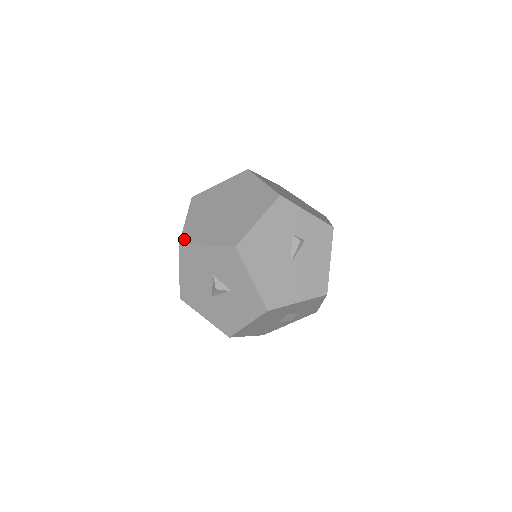
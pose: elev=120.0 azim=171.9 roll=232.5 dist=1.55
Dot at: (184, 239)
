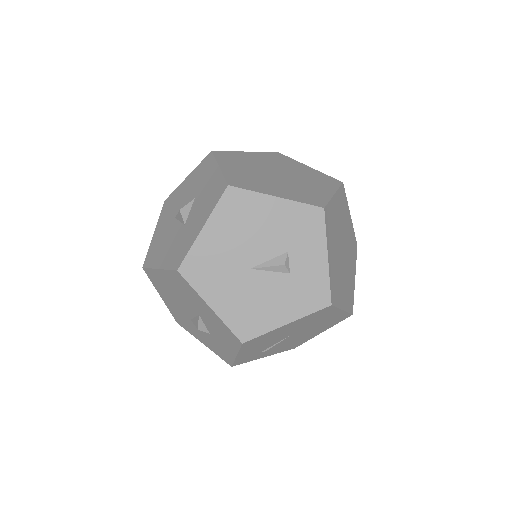
Dot at: (220, 153)
